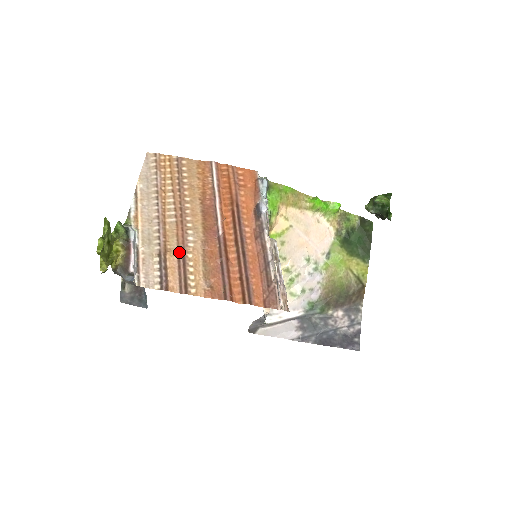
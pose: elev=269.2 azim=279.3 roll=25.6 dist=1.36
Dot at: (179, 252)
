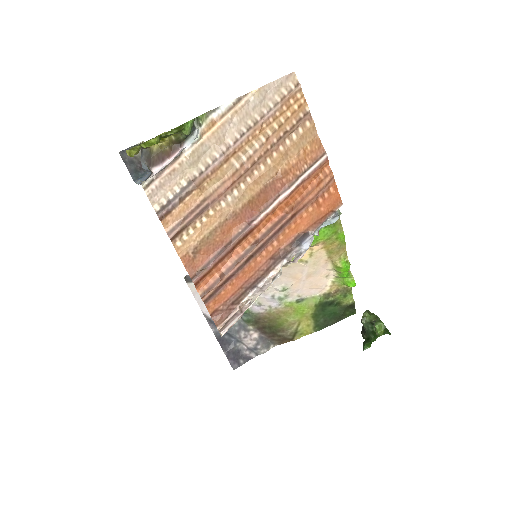
Dot at: (207, 199)
